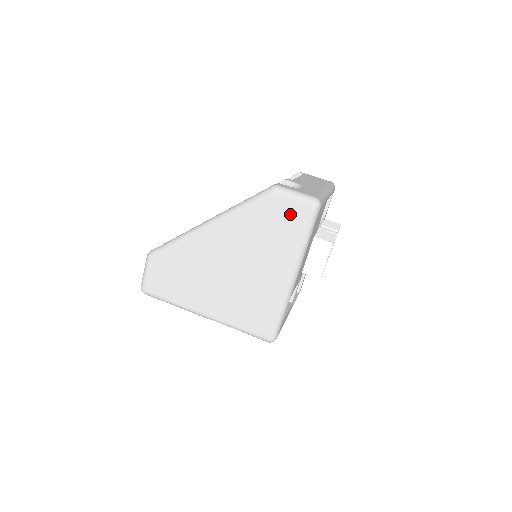
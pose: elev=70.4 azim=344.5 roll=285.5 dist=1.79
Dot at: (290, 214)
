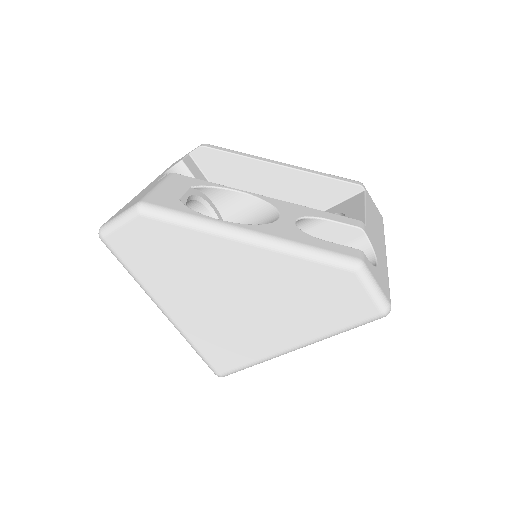
Dot at: (351, 302)
